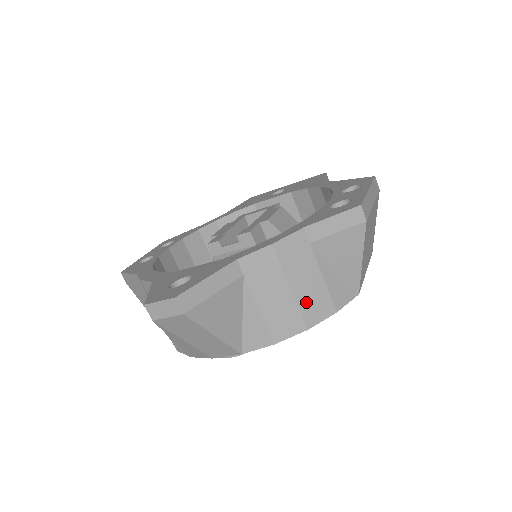
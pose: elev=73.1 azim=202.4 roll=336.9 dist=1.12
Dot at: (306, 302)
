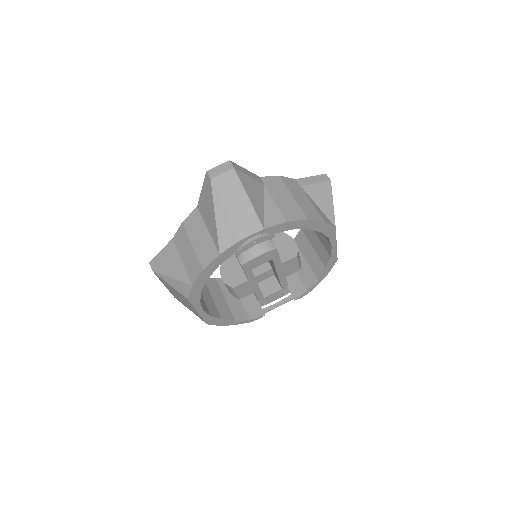
Dot at: (304, 207)
